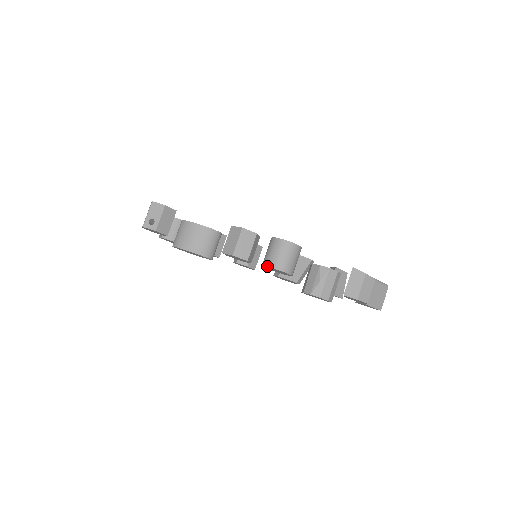
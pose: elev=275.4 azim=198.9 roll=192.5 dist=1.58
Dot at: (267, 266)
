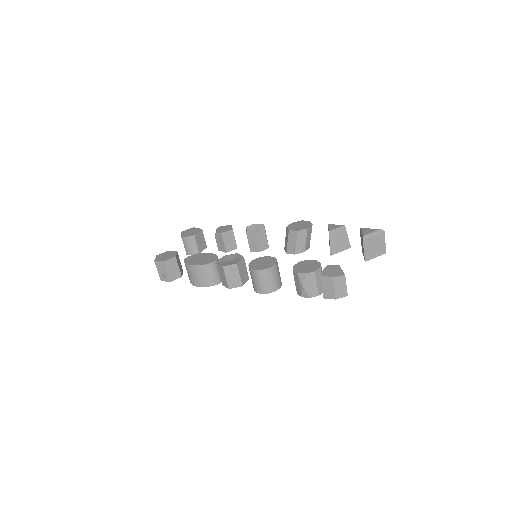
Dot at: (256, 292)
